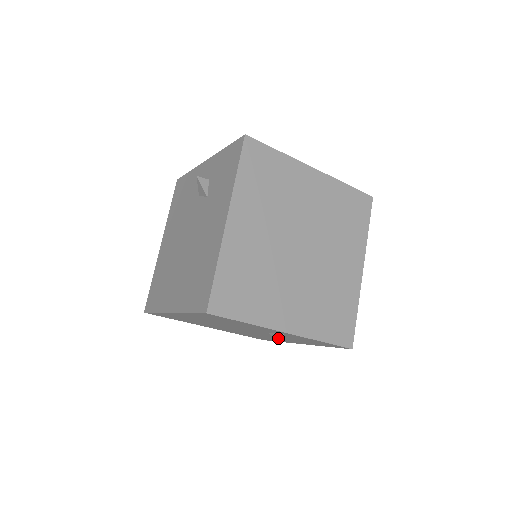
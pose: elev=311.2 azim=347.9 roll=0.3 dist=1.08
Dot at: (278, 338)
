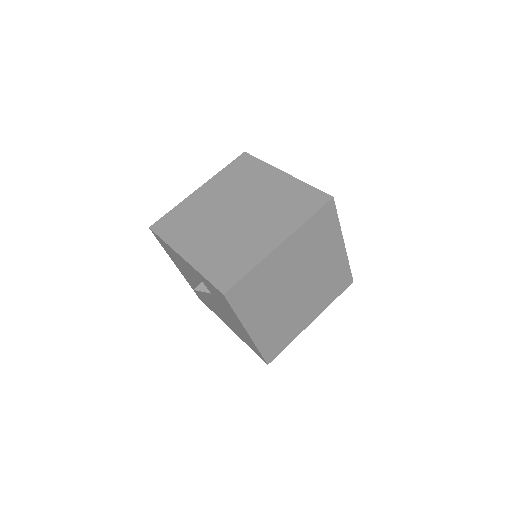
Dot at: occluded
